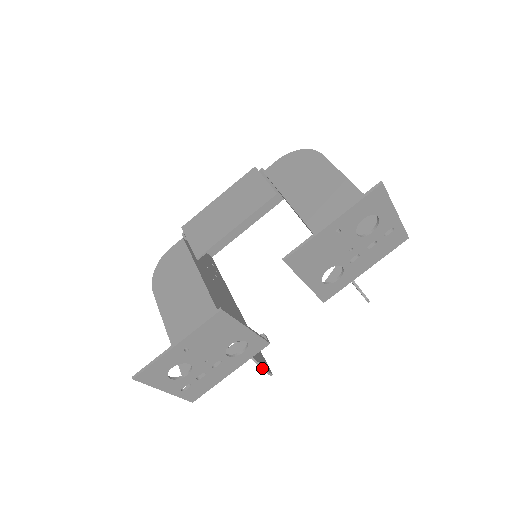
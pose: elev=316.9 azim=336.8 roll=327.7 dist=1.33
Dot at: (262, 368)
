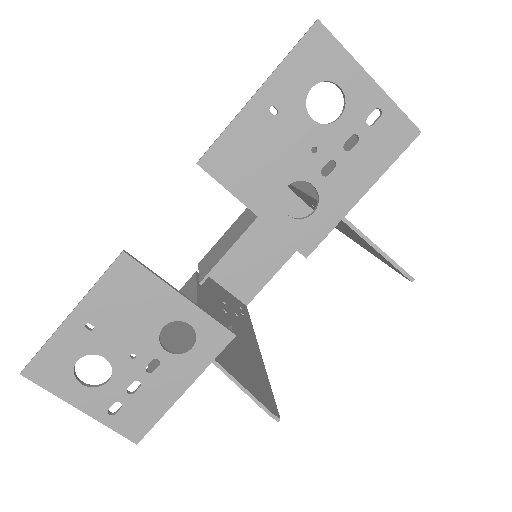
Dot at: (259, 404)
